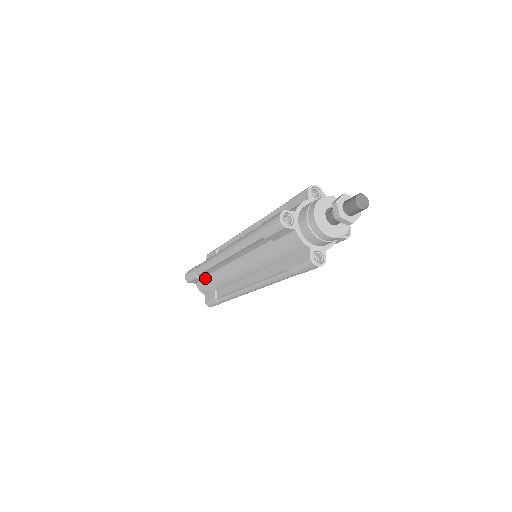
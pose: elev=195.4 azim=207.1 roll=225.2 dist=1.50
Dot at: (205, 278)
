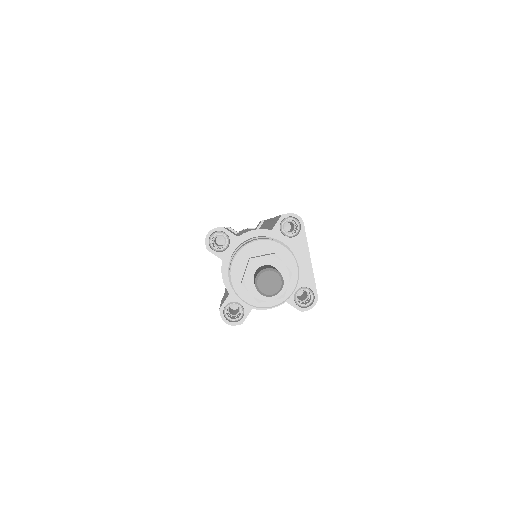
Dot at: occluded
